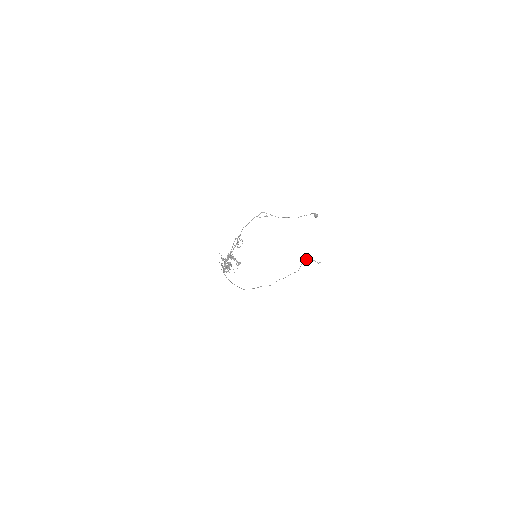
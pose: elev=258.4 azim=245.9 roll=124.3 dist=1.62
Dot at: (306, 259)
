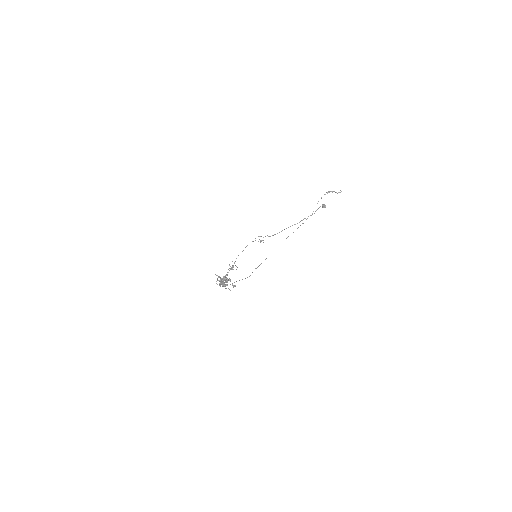
Dot at: (324, 194)
